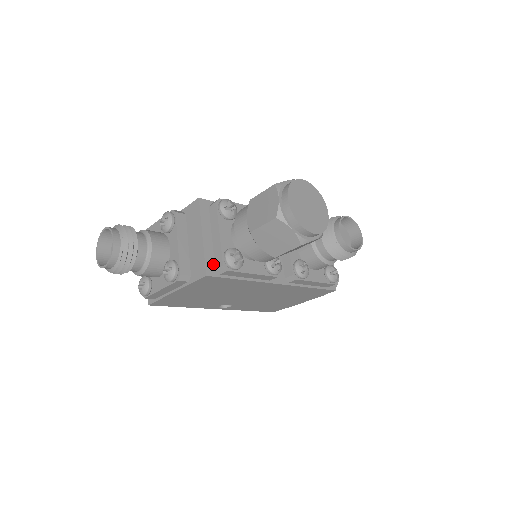
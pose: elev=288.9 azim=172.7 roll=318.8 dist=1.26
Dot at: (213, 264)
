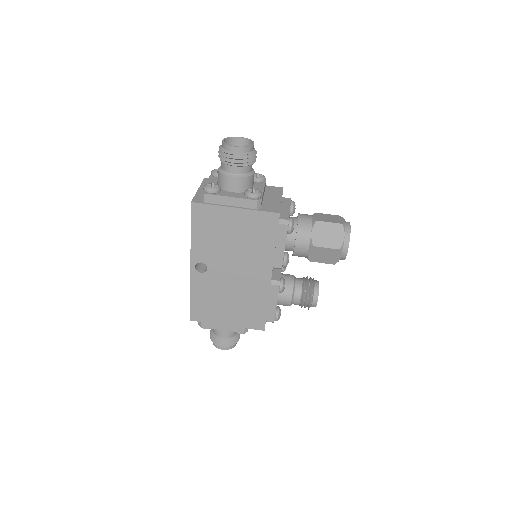
Dot at: (280, 215)
